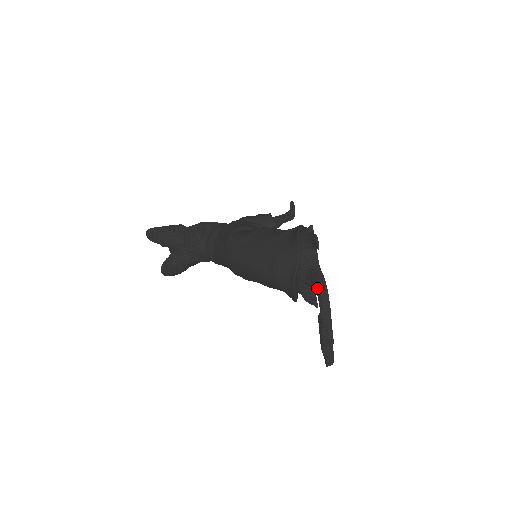
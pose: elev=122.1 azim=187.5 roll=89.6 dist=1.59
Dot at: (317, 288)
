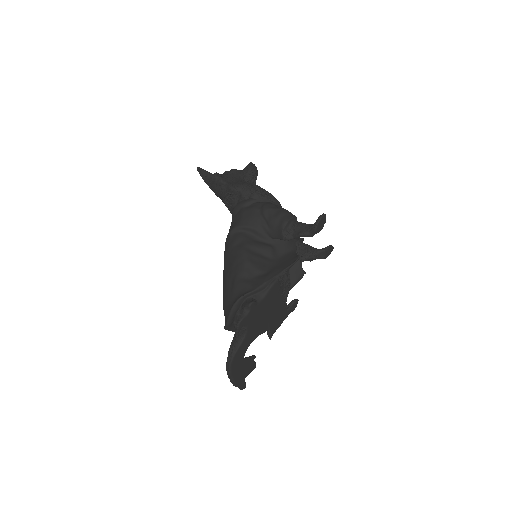
Dot at: (228, 355)
